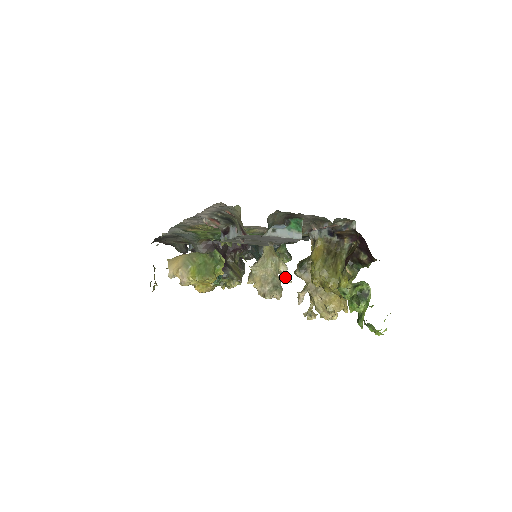
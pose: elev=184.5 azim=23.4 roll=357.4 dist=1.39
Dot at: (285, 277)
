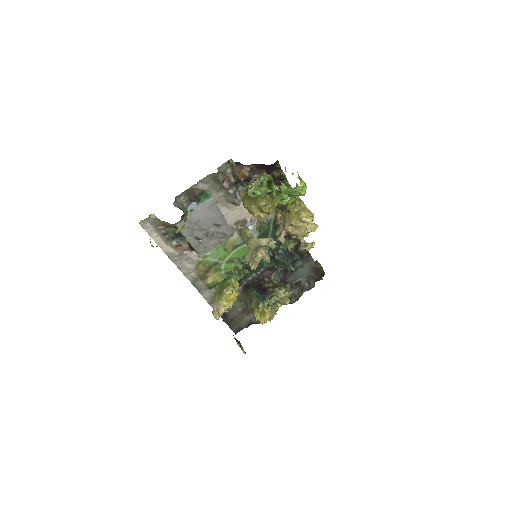
Dot at: occluded
